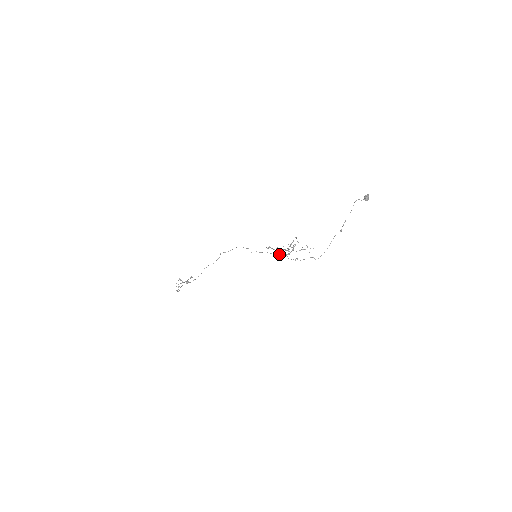
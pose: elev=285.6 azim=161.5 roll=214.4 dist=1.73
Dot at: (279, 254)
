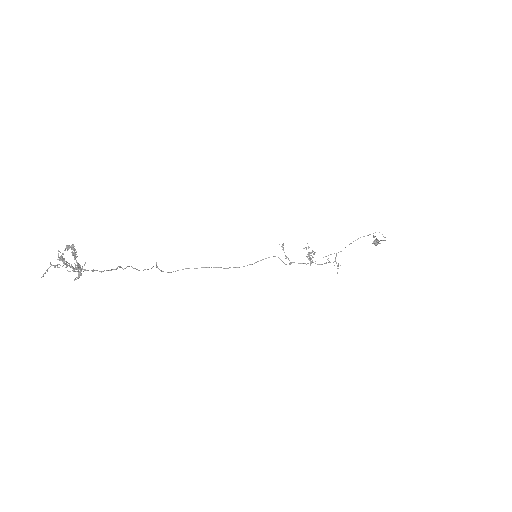
Dot at: (294, 262)
